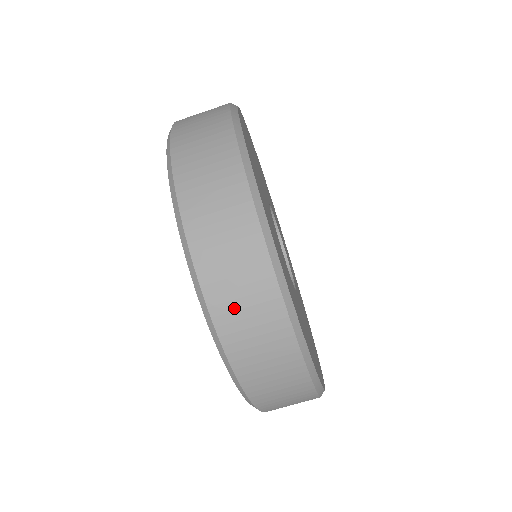
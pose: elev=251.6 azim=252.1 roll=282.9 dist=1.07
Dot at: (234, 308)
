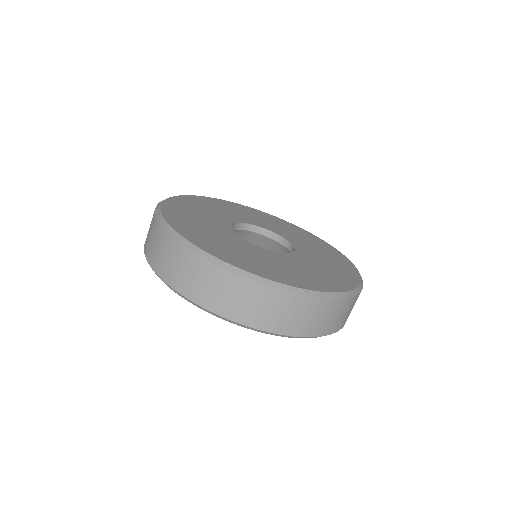
Dot at: (171, 270)
